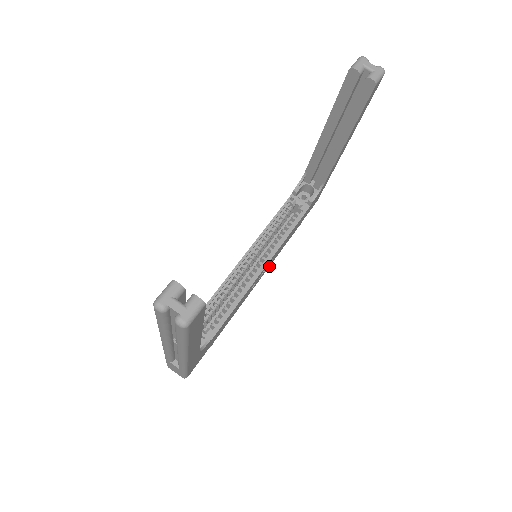
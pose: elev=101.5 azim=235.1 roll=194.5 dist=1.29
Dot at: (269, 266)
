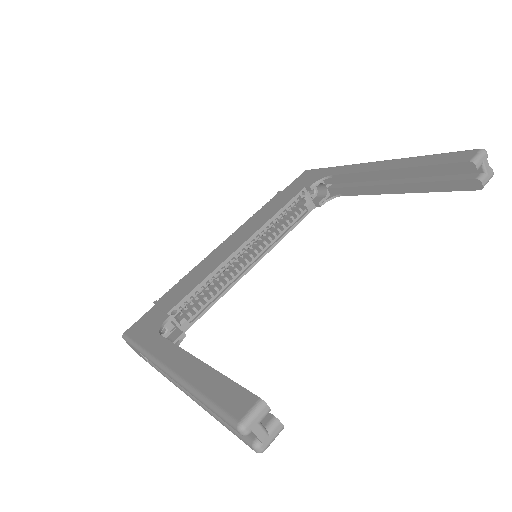
Dot at: occluded
